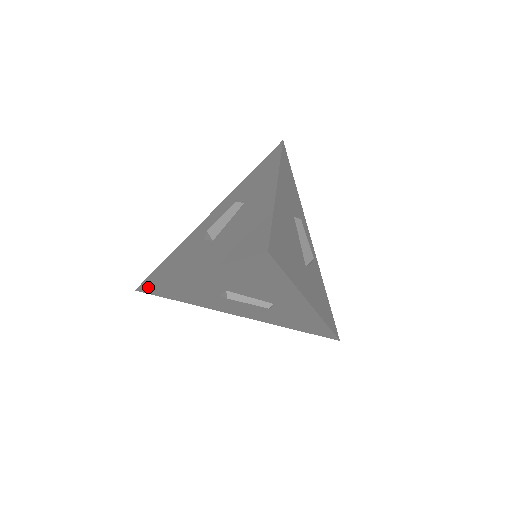
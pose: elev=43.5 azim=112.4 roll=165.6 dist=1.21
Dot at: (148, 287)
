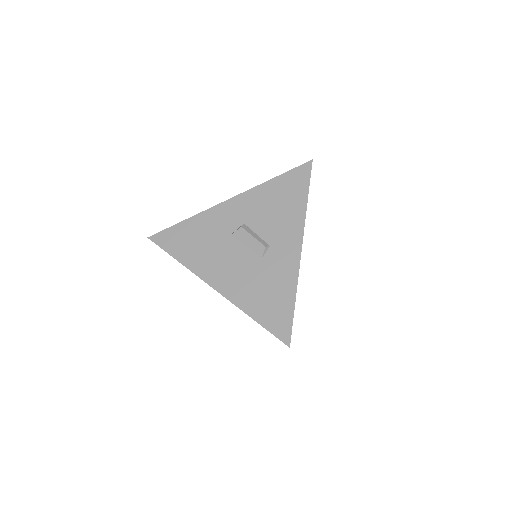
Dot at: (170, 228)
